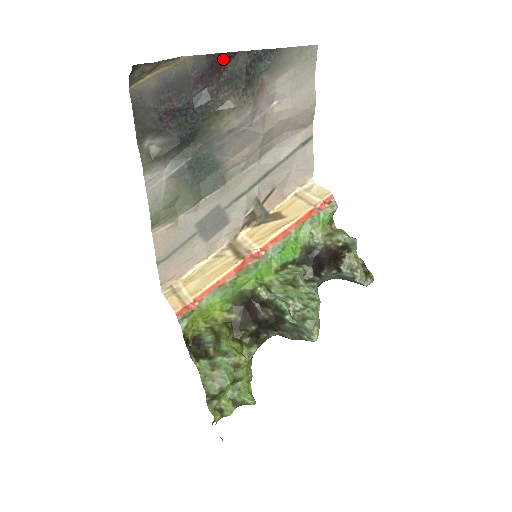
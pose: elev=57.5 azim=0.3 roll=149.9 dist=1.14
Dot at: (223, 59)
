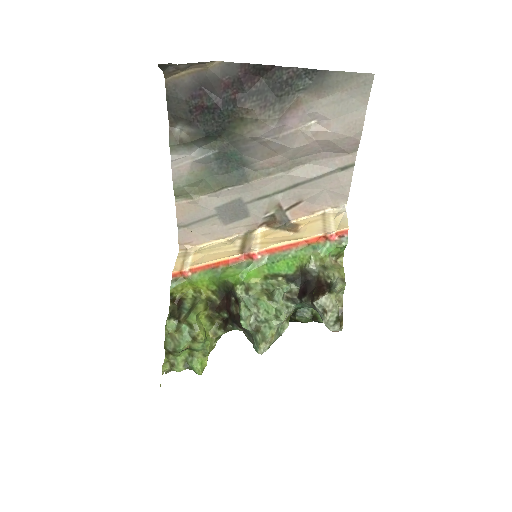
Dot at: (259, 70)
